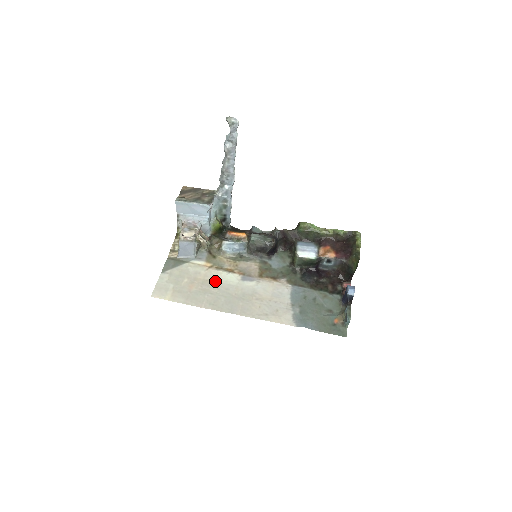
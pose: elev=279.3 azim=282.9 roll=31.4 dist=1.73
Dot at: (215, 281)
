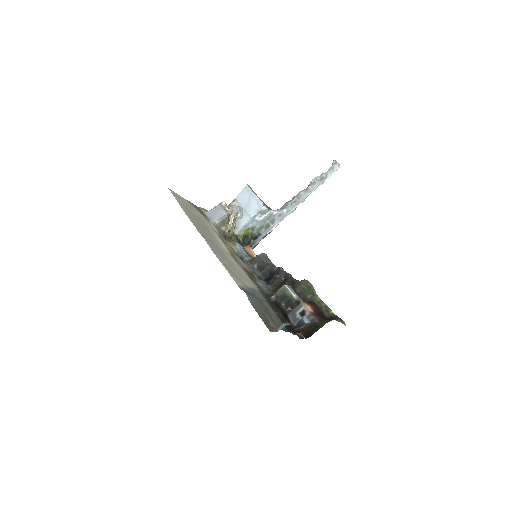
Dot at: (212, 234)
